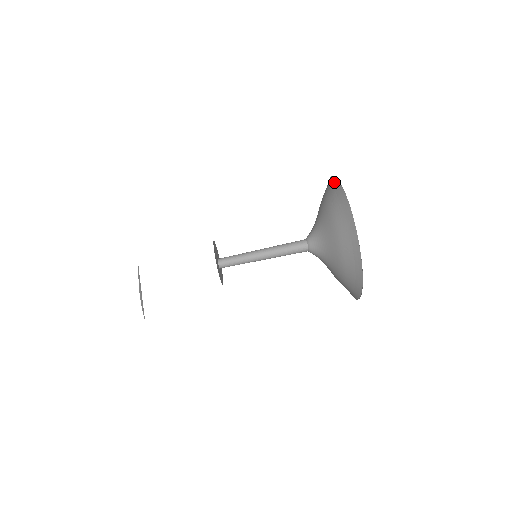
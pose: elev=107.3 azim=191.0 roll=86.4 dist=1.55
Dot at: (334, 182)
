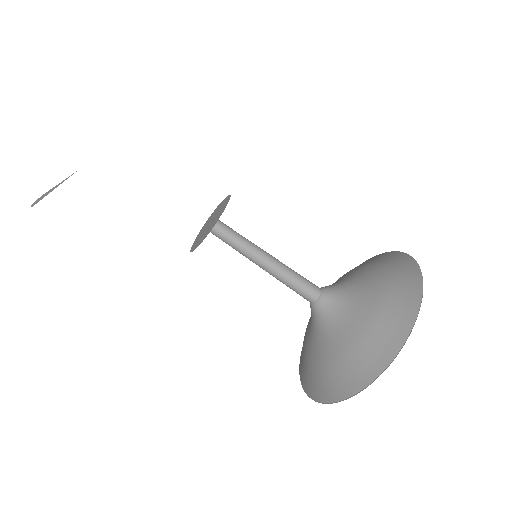
Dot at: (380, 255)
